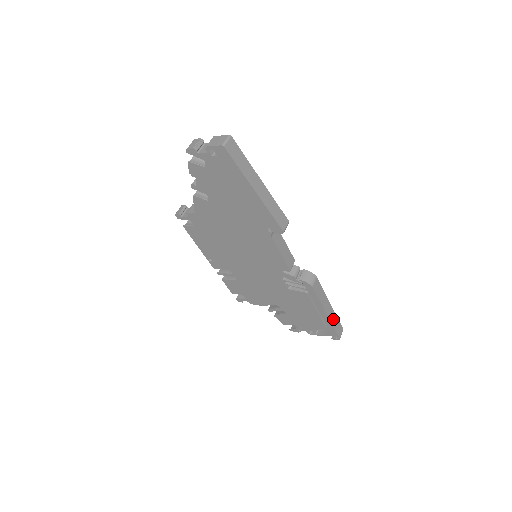
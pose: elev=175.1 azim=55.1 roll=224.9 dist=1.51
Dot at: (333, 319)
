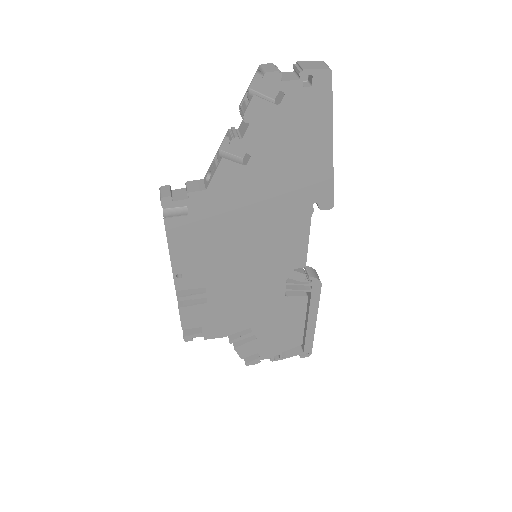
Dot at: occluded
